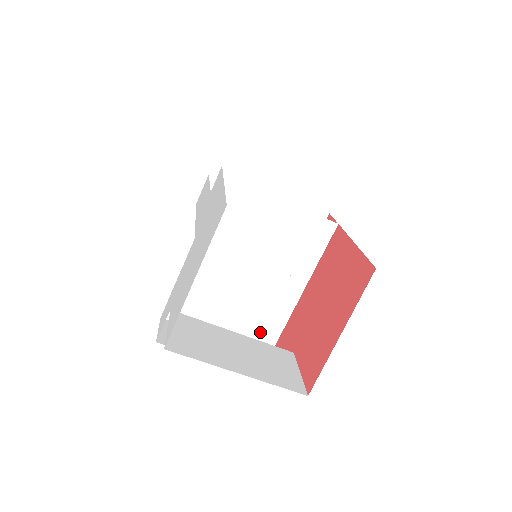
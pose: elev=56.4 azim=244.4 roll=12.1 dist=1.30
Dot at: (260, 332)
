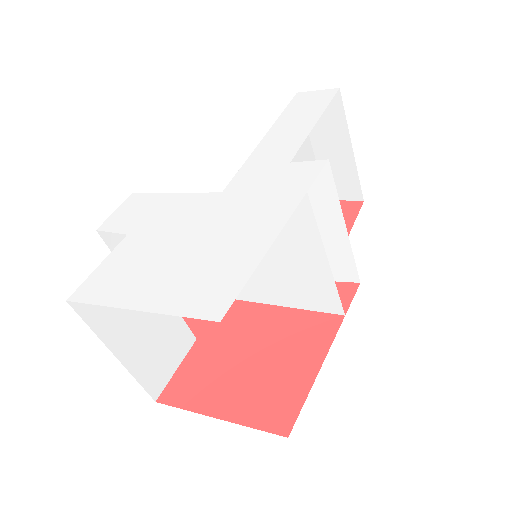
Dot at: occluded
